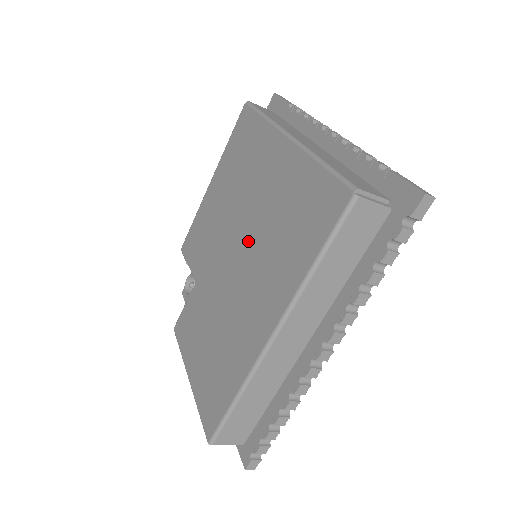
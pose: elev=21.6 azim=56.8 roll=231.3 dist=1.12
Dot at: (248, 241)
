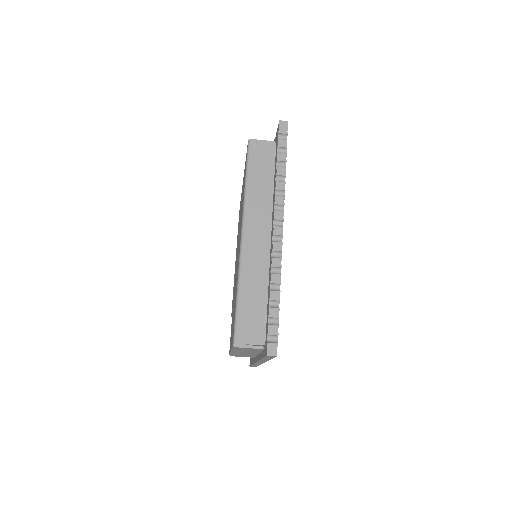
Dot at: occluded
